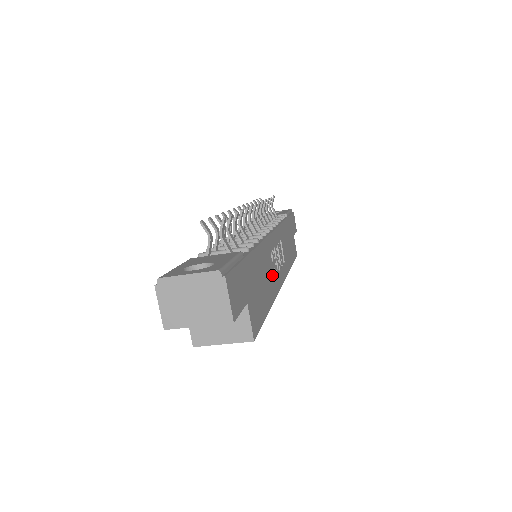
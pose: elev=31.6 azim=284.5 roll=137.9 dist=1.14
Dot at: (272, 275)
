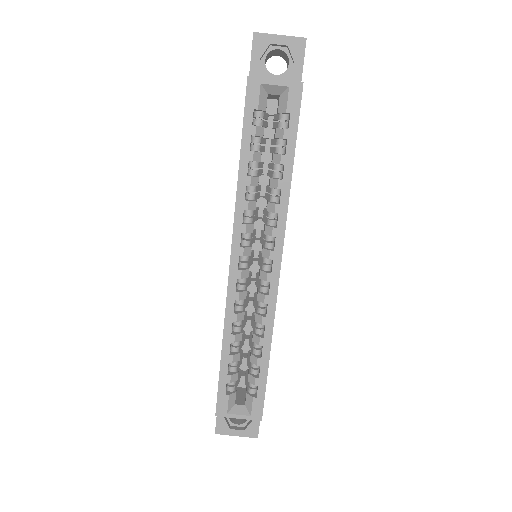
Dot at: occluded
